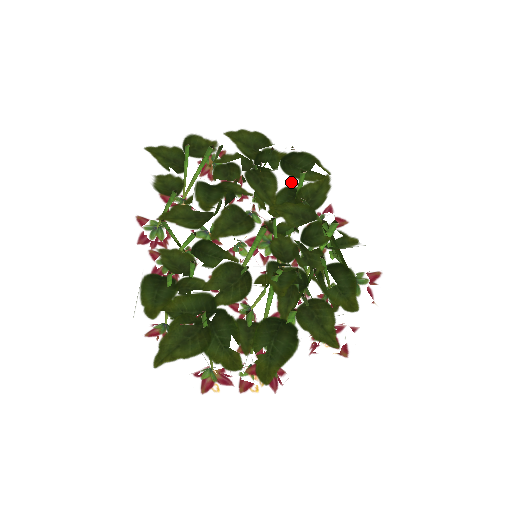
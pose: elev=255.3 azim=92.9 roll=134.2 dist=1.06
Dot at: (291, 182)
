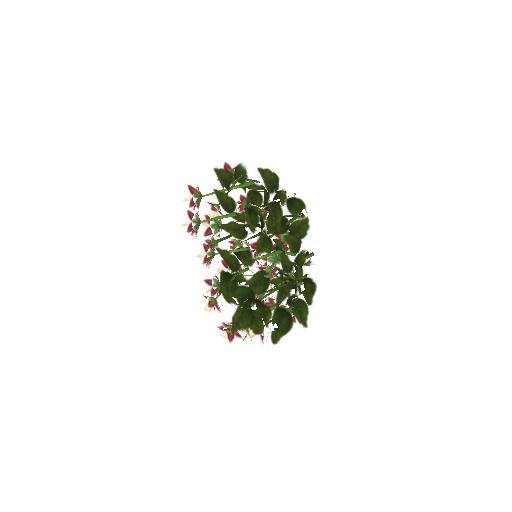
Dot at: (286, 214)
